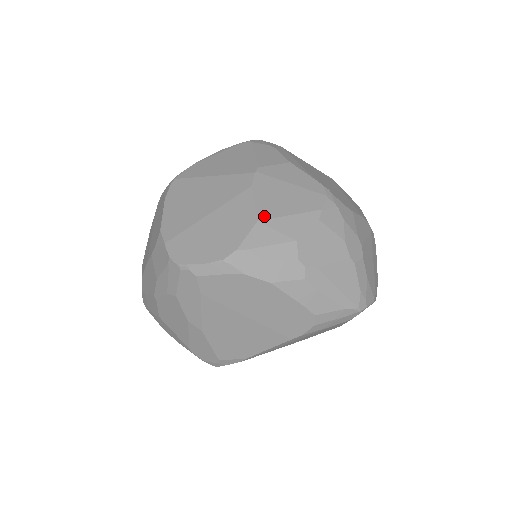
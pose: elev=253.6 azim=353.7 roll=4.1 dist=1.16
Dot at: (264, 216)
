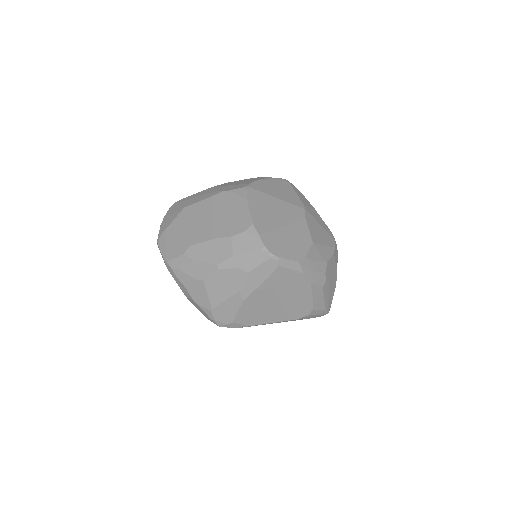
Dot at: (315, 241)
